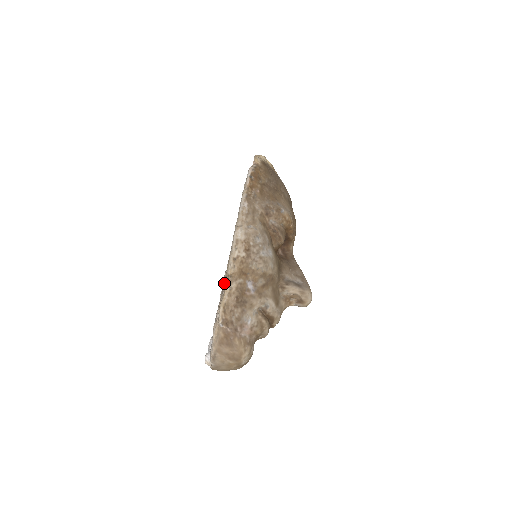
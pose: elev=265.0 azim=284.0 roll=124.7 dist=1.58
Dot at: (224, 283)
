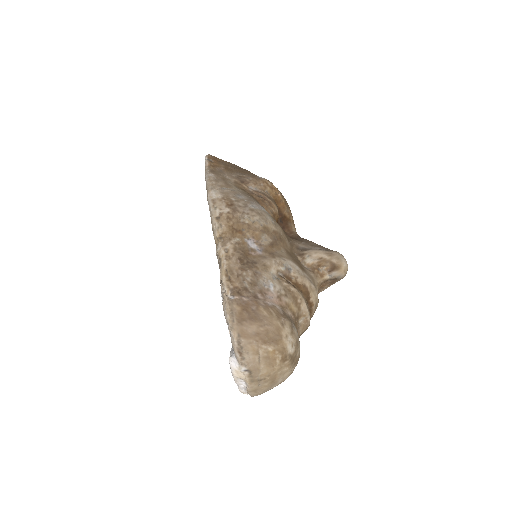
Dot at: occluded
